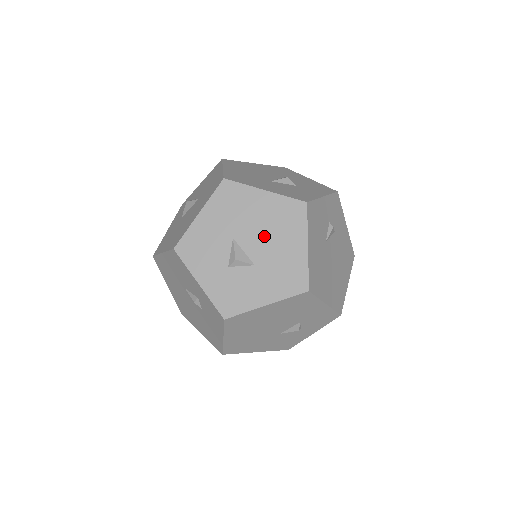
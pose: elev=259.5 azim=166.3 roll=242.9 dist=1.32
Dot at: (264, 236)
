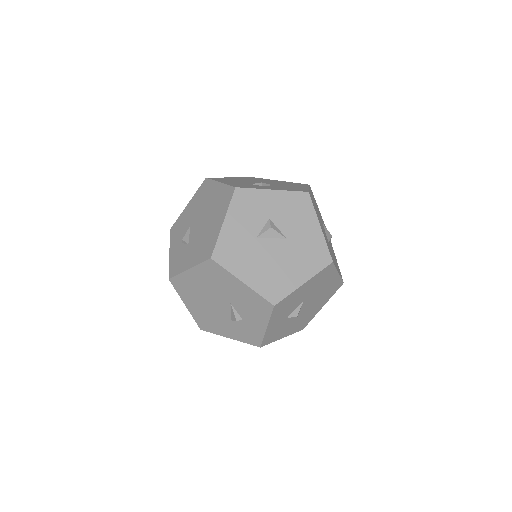
Dot at: (315, 300)
